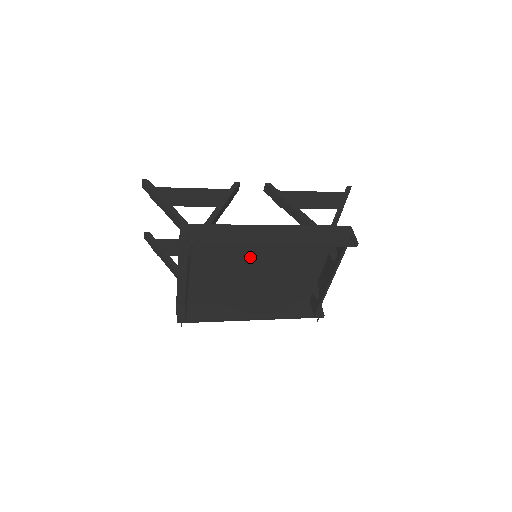
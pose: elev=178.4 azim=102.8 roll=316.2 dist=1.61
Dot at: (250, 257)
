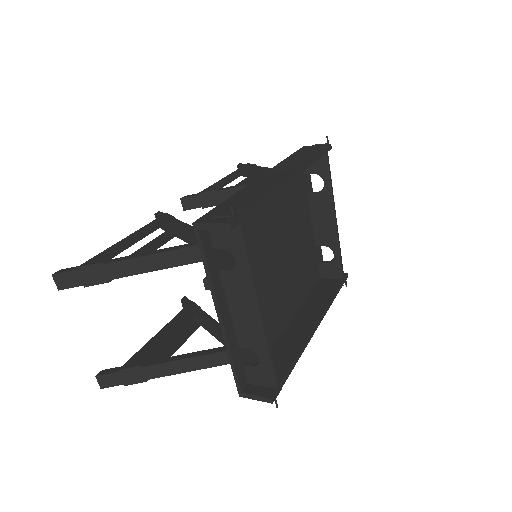
Dot at: (266, 240)
